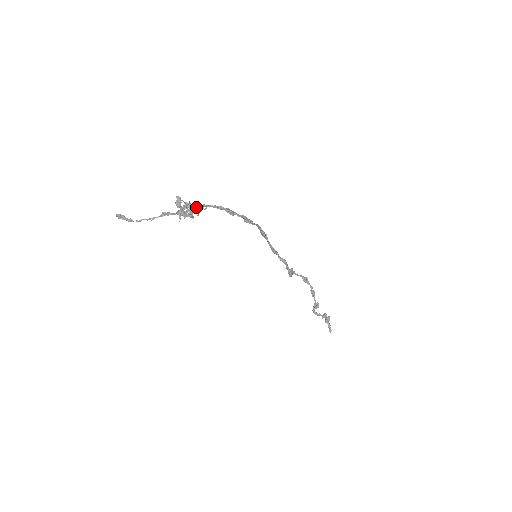
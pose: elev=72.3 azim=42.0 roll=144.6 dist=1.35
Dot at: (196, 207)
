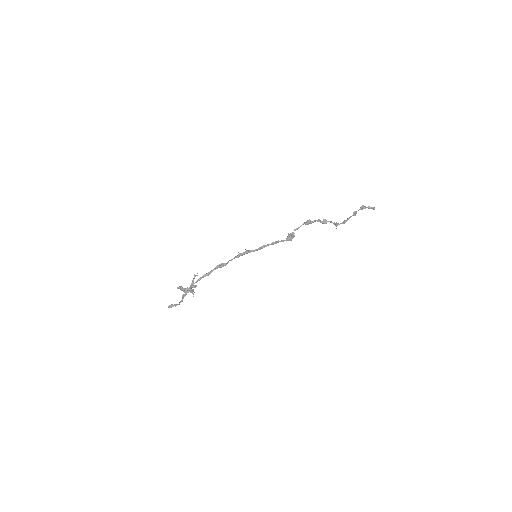
Dot at: (192, 281)
